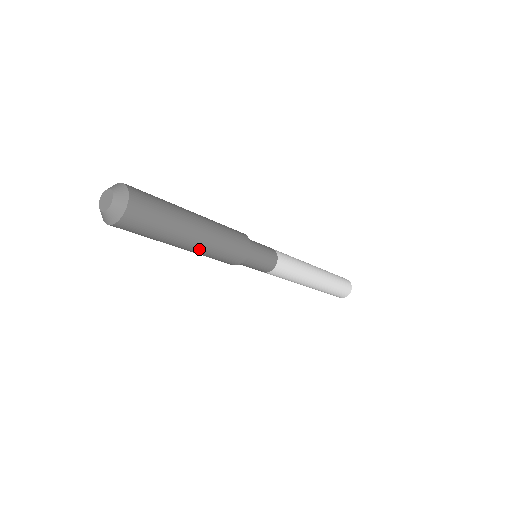
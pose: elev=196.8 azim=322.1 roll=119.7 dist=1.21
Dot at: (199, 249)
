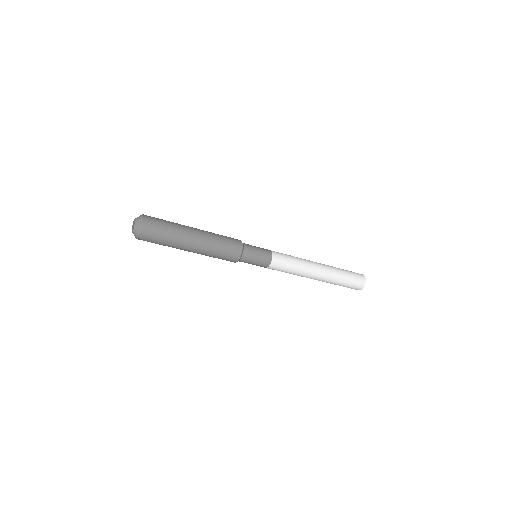
Dot at: (197, 253)
